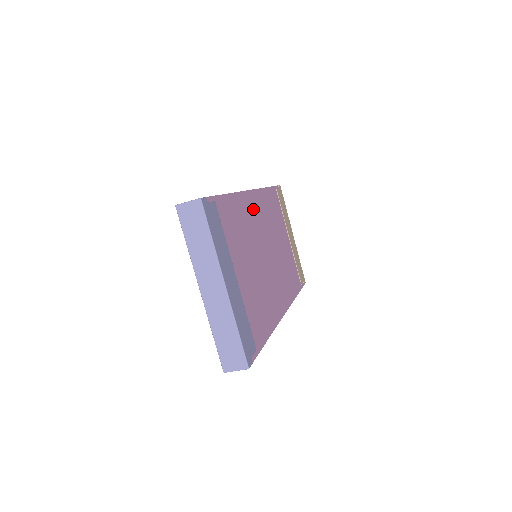
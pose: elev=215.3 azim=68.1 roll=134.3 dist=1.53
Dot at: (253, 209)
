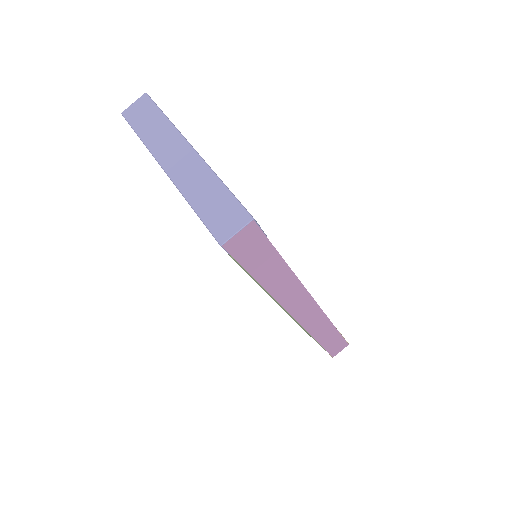
Dot at: occluded
